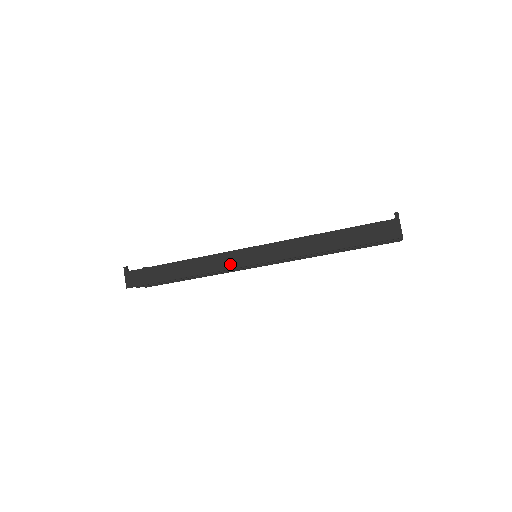
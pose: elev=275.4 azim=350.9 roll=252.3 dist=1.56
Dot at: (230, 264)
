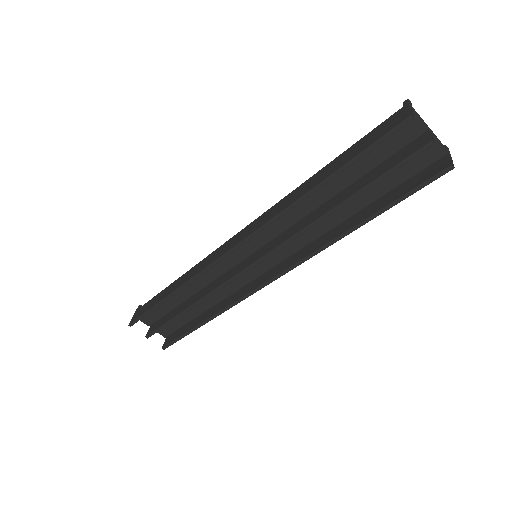
Dot at: (215, 257)
